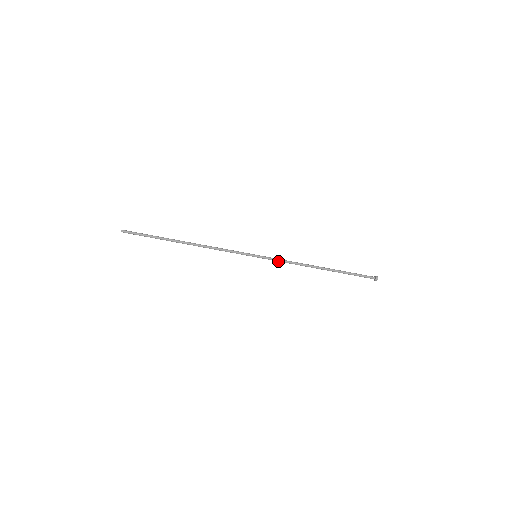
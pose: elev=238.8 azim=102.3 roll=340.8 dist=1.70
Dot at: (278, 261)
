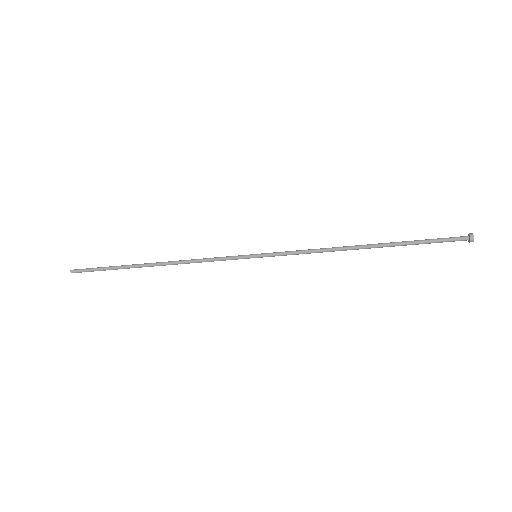
Dot at: (292, 254)
